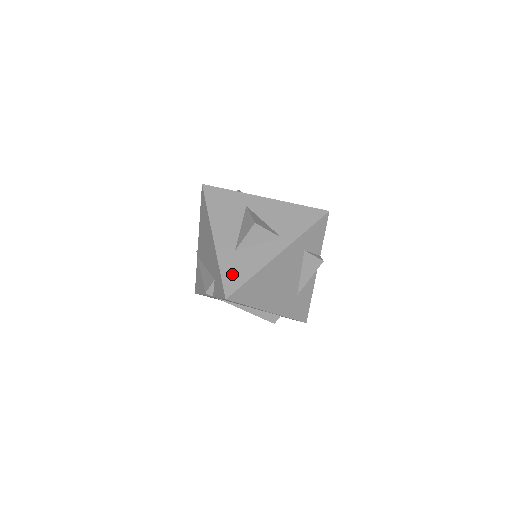
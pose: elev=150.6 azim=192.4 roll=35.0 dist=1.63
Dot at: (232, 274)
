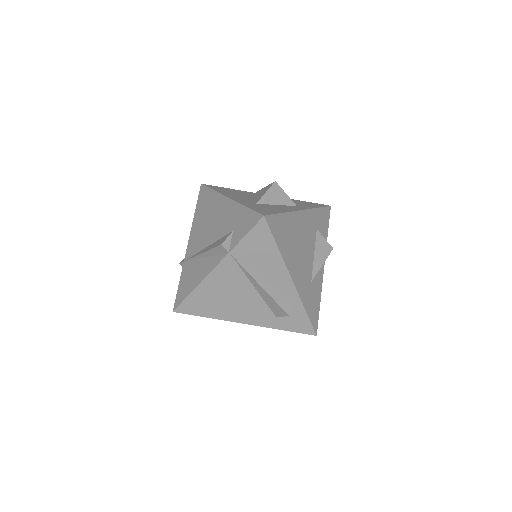
Dot at: (261, 209)
